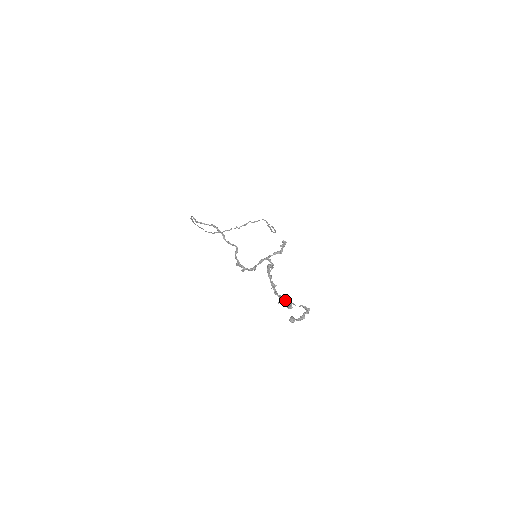
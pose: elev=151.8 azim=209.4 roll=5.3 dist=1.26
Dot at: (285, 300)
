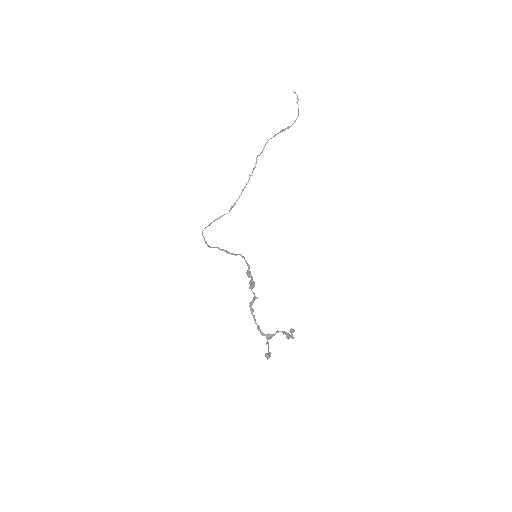
Dot at: (269, 339)
